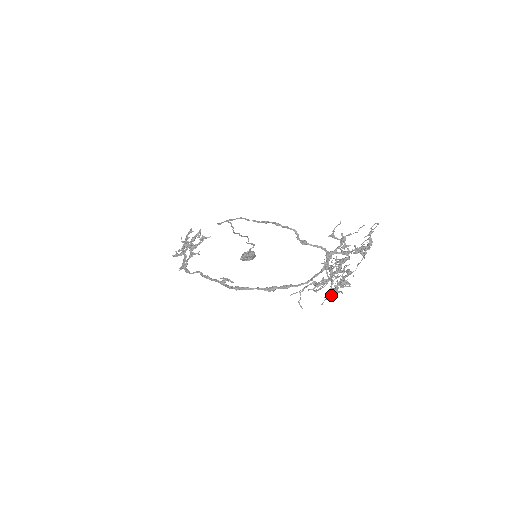
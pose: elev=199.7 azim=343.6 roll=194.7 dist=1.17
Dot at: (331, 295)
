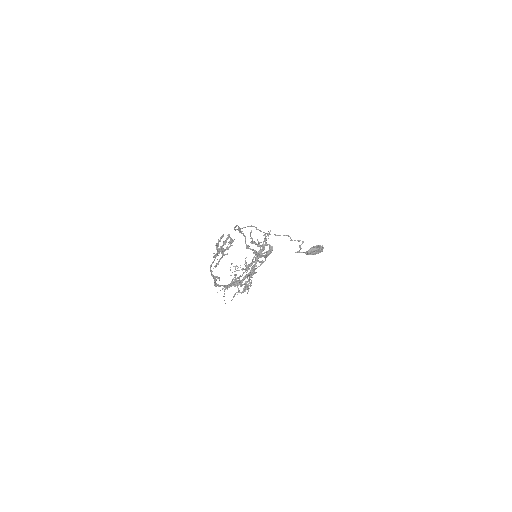
Dot at: (241, 293)
